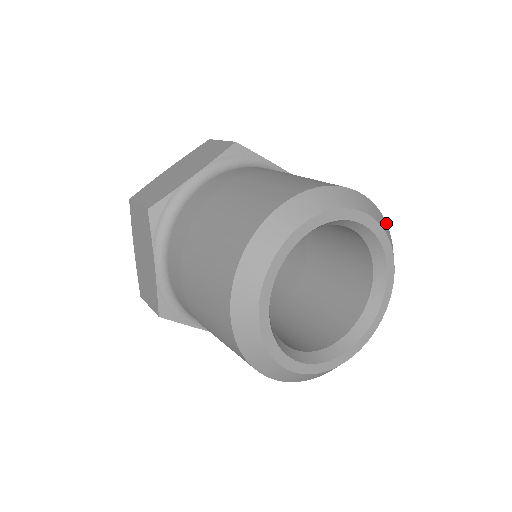
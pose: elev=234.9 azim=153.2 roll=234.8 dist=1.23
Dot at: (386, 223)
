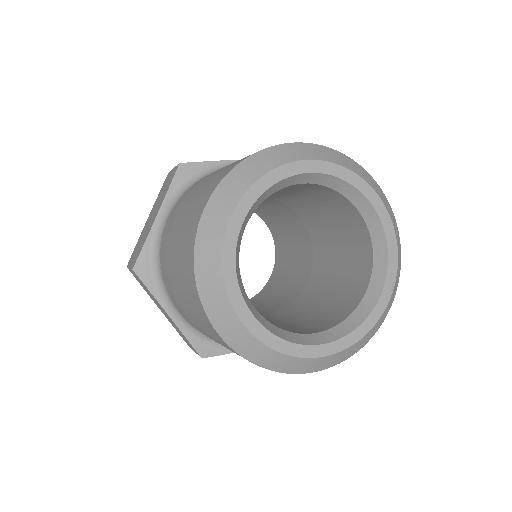
Dot at: occluded
